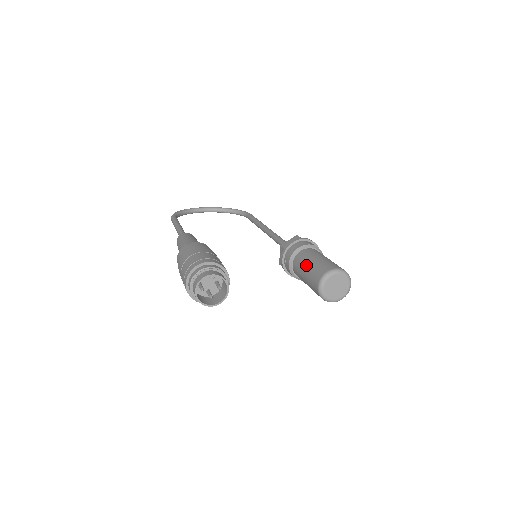
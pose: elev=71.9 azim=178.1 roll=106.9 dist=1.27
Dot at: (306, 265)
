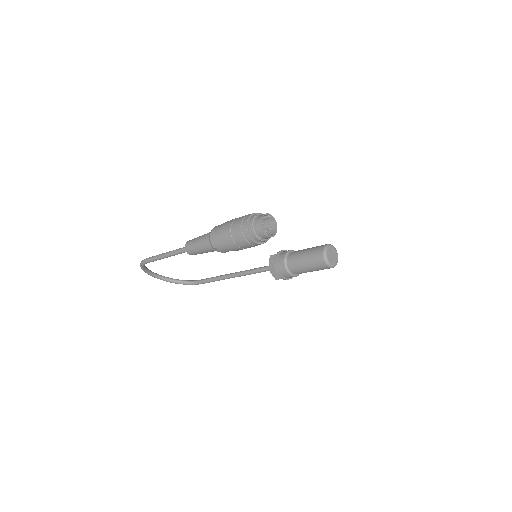
Dot at: (305, 250)
